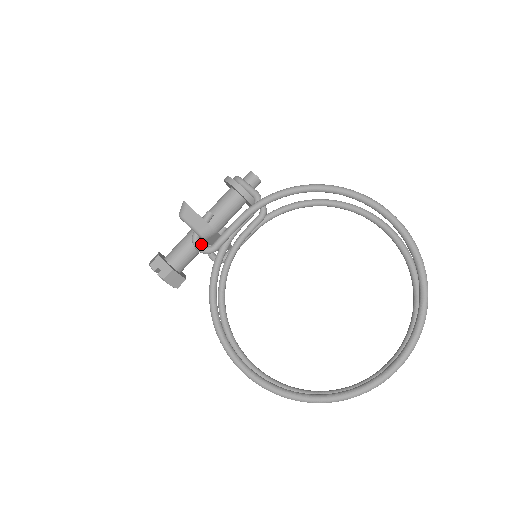
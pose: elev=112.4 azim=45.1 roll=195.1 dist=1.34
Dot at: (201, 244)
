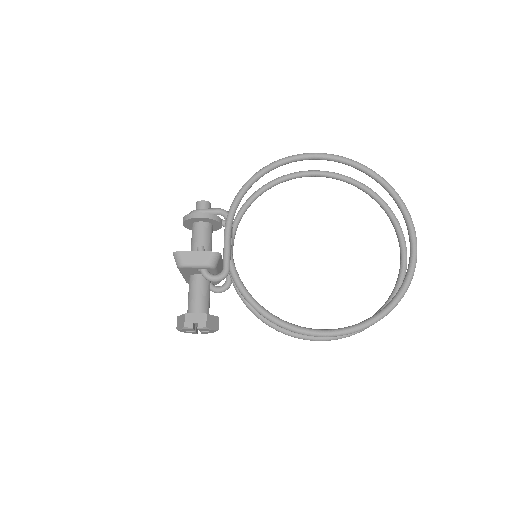
Dot at: (214, 275)
